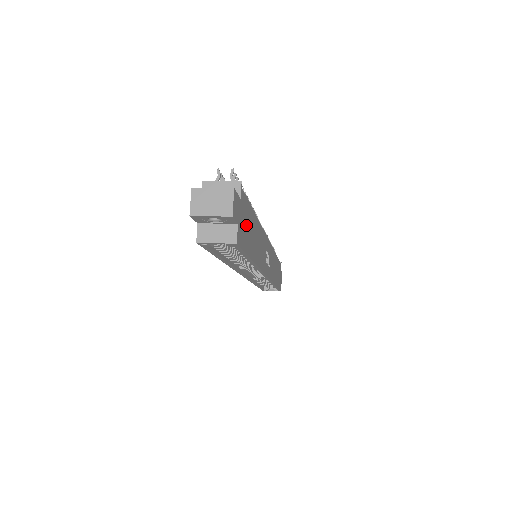
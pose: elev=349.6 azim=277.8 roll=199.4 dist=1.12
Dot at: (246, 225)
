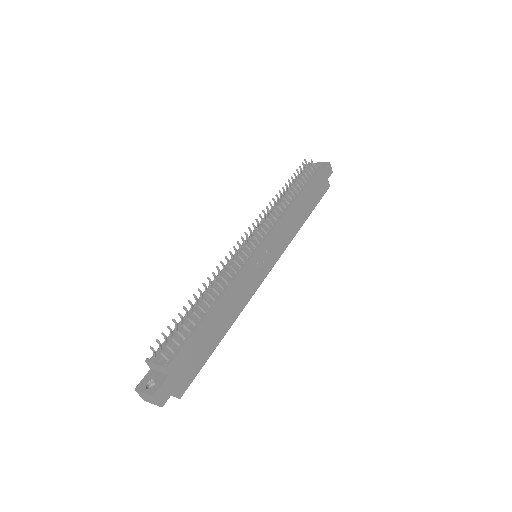
Dot at: (191, 358)
